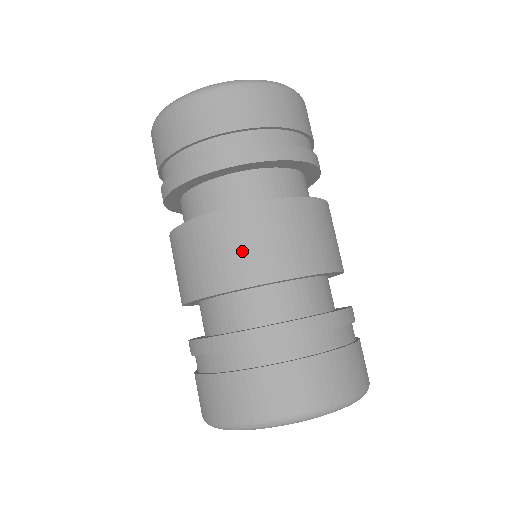
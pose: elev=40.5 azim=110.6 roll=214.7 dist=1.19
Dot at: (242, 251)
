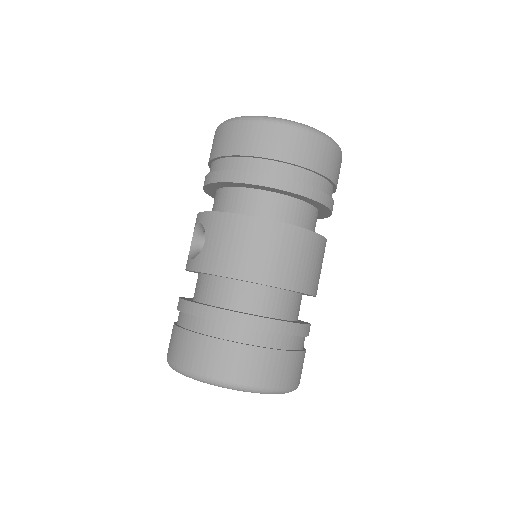
Dot at: (298, 263)
